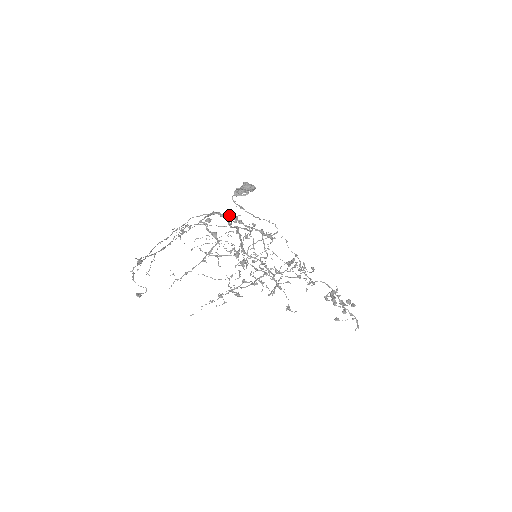
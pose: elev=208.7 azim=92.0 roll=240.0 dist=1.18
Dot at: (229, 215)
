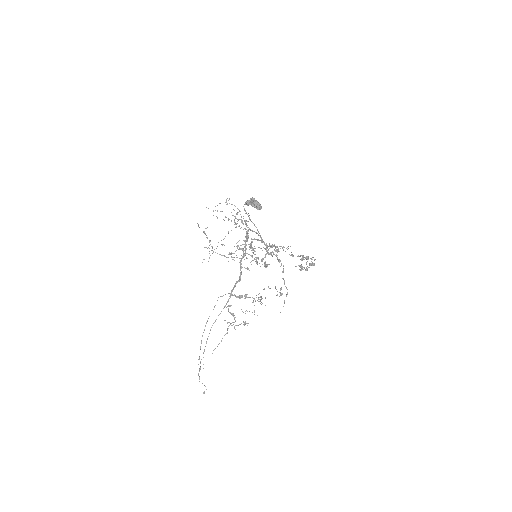
Dot at: (242, 296)
